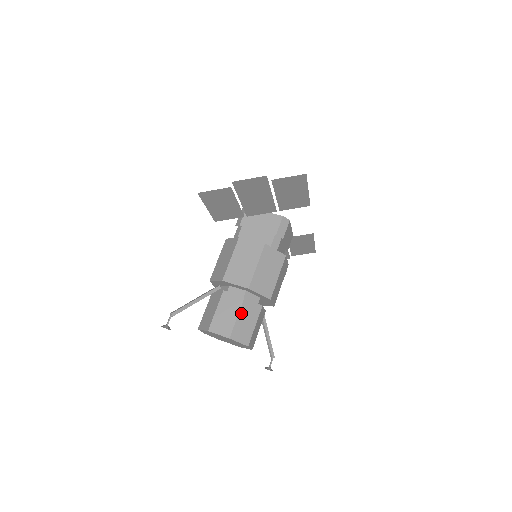
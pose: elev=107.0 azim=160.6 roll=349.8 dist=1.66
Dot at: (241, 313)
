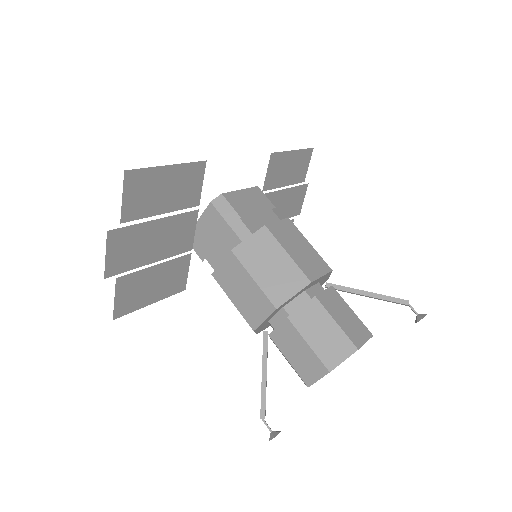
Dot at: (306, 335)
